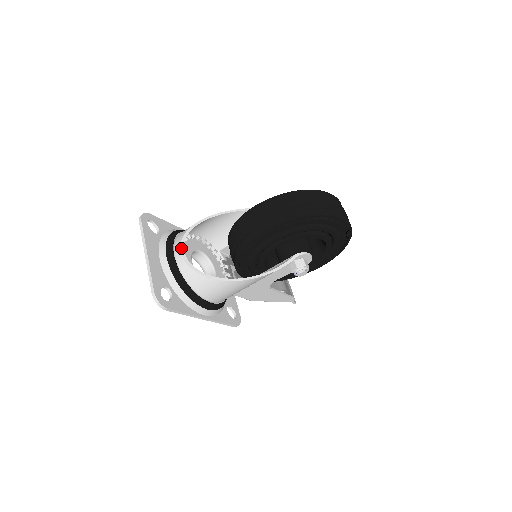
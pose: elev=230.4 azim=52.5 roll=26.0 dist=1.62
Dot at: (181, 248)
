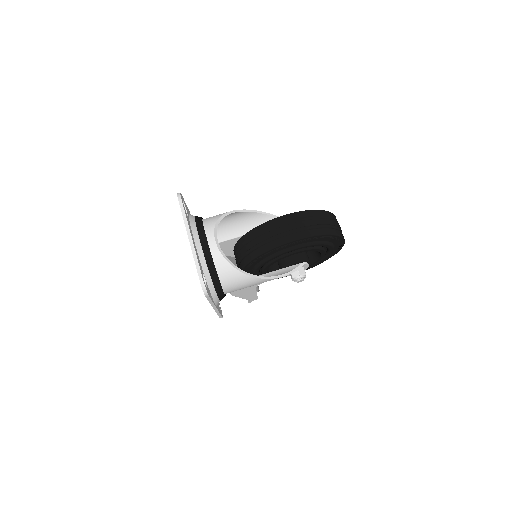
Dot at: (215, 237)
